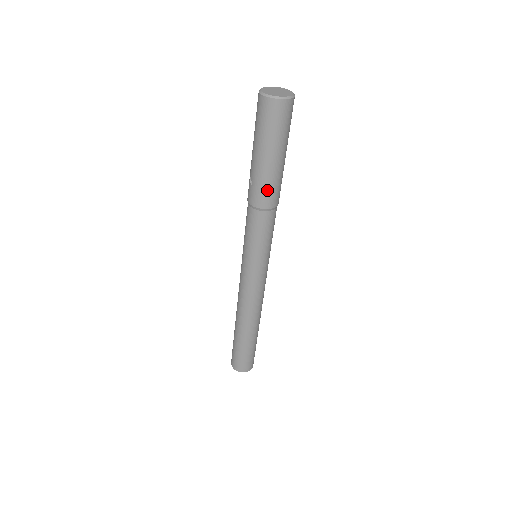
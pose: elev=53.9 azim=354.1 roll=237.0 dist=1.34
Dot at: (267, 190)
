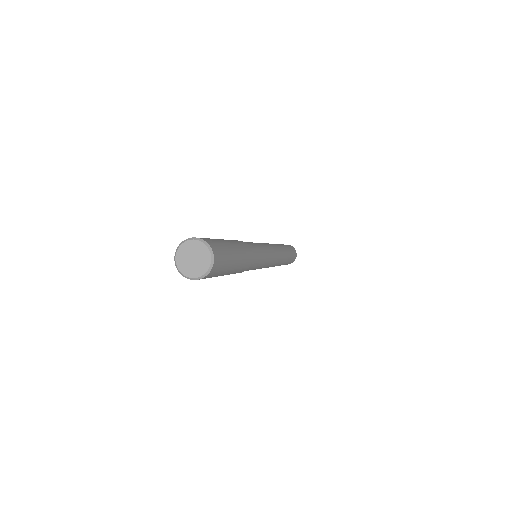
Dot at: (245, 265)
